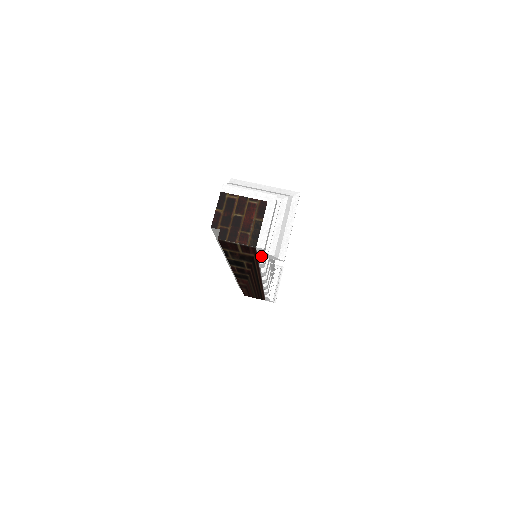
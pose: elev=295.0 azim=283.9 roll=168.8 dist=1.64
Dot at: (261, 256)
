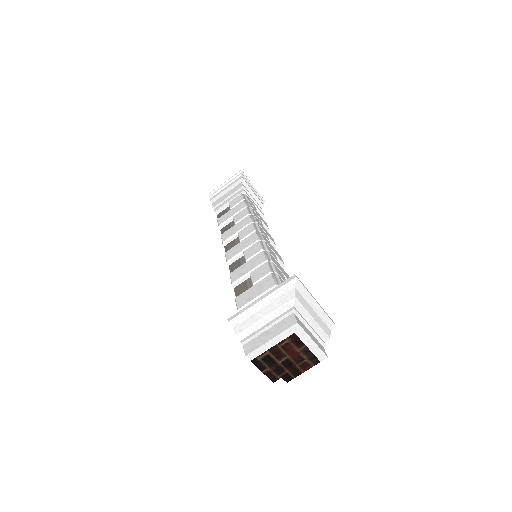
Dot at: occluded
